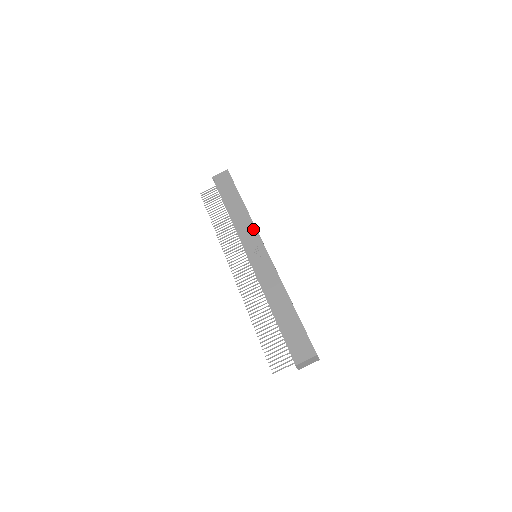
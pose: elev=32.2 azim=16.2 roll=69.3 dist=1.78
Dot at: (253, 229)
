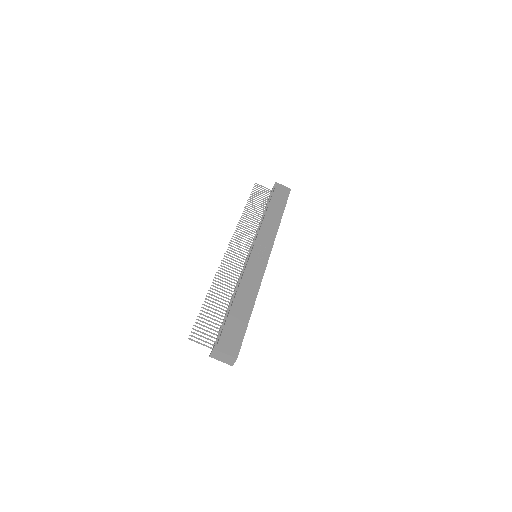
Dot at: (273, 238)
